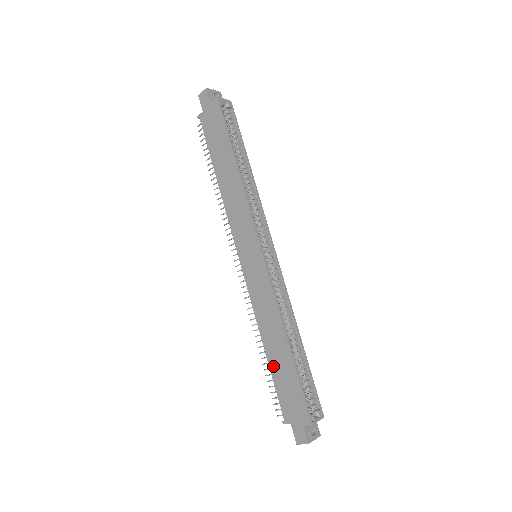
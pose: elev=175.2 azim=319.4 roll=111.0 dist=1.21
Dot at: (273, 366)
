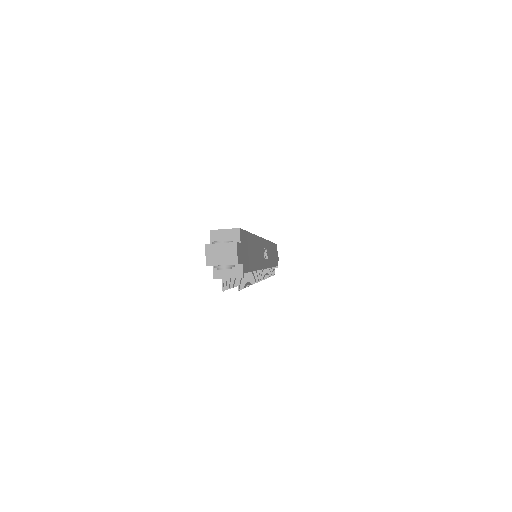
Dot at: occluded
